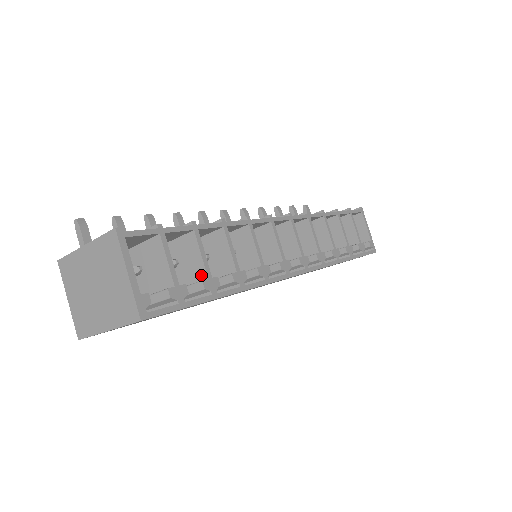
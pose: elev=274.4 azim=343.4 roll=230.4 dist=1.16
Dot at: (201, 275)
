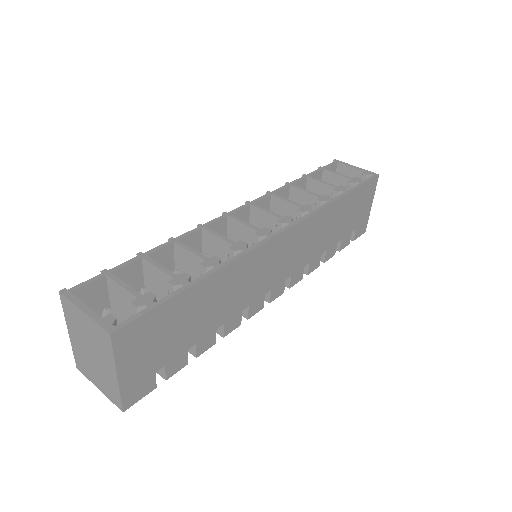
Dot at: occluded
